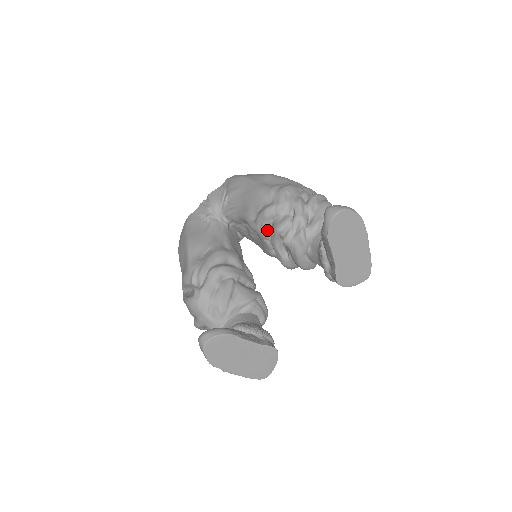
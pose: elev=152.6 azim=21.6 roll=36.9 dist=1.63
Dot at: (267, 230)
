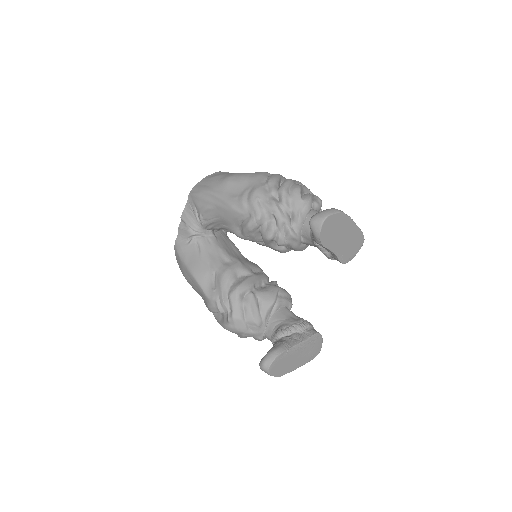
Dot at: (257, 237)
